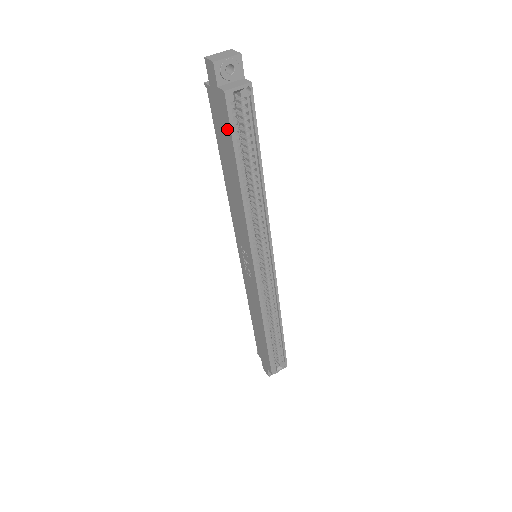
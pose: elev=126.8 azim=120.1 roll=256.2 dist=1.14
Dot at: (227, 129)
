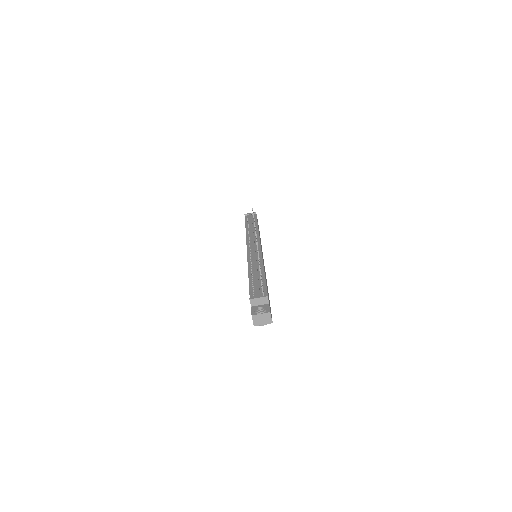
Dot at: occluded
